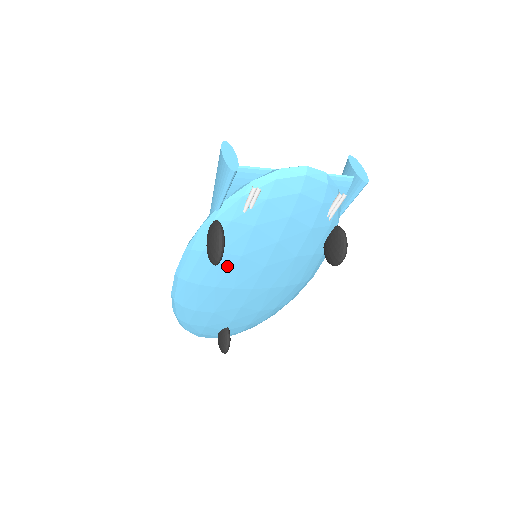
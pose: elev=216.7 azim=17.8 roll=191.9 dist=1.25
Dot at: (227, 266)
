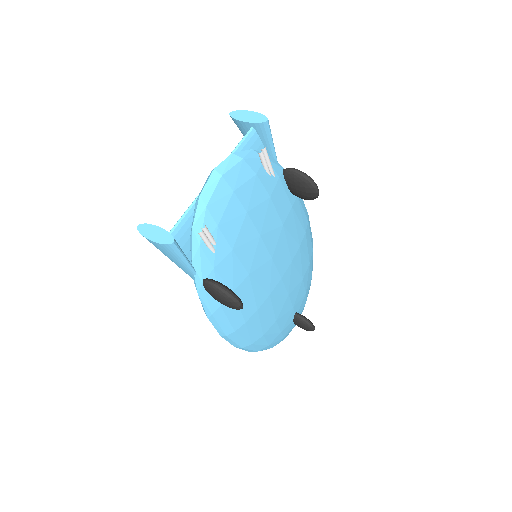
Dot at: (248, 291)
